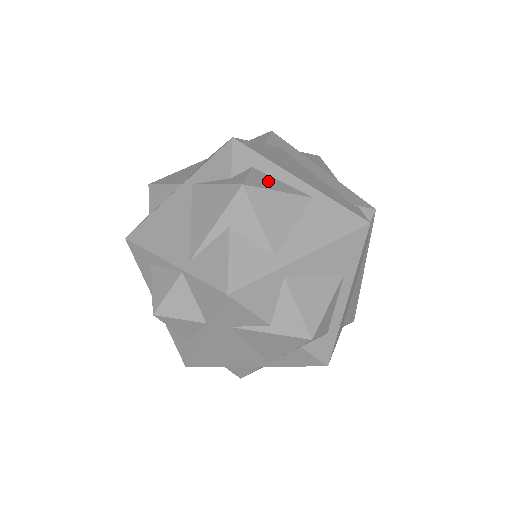
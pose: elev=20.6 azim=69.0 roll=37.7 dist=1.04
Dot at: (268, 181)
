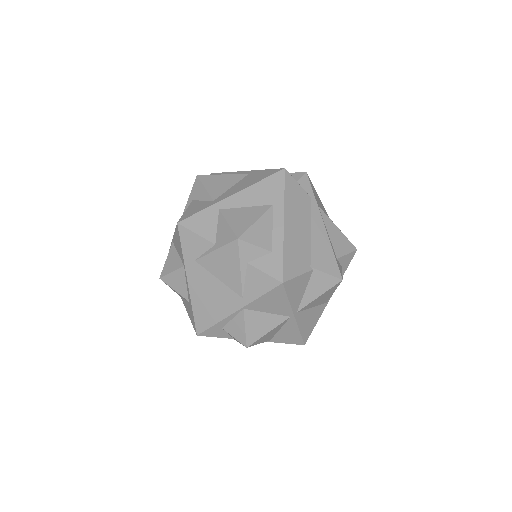
Dot at: occluded
